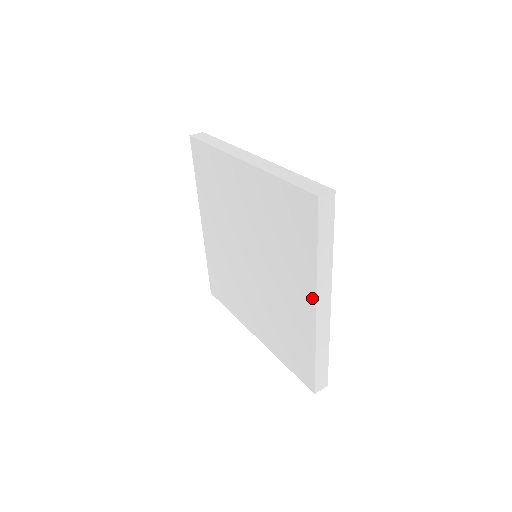
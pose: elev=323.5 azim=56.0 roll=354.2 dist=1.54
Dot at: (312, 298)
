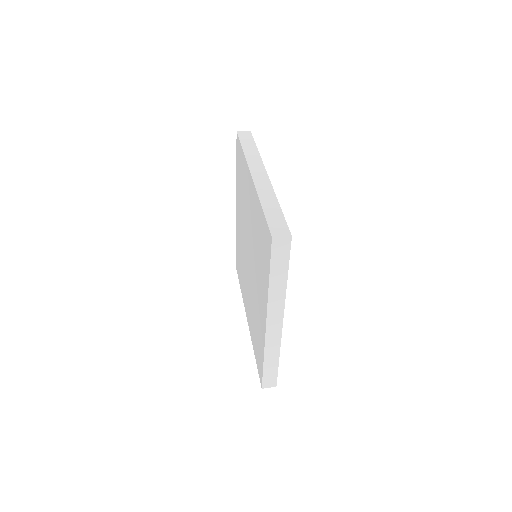
Dot at: (265, 314)
